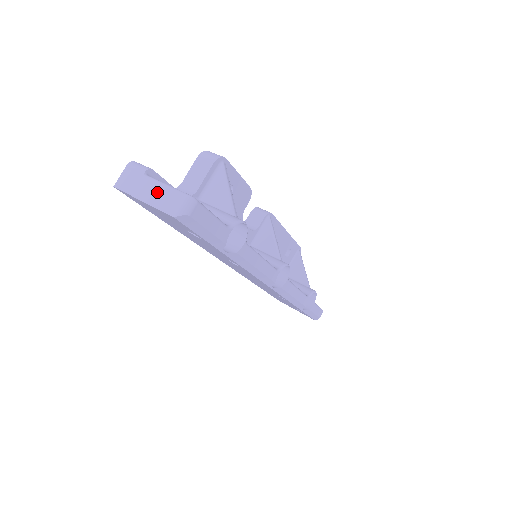
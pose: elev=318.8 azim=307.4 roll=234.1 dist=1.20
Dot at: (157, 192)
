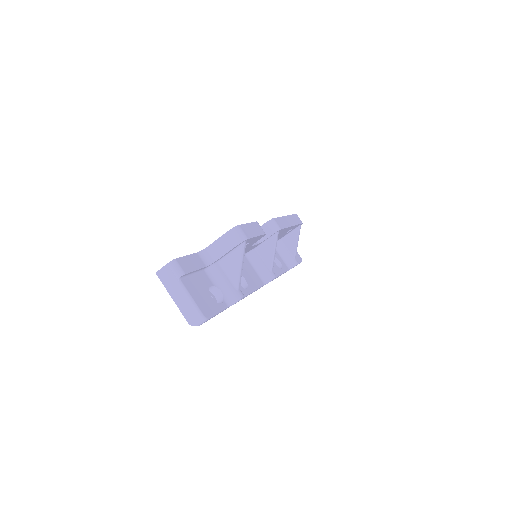
Dot at: (183, 300)
